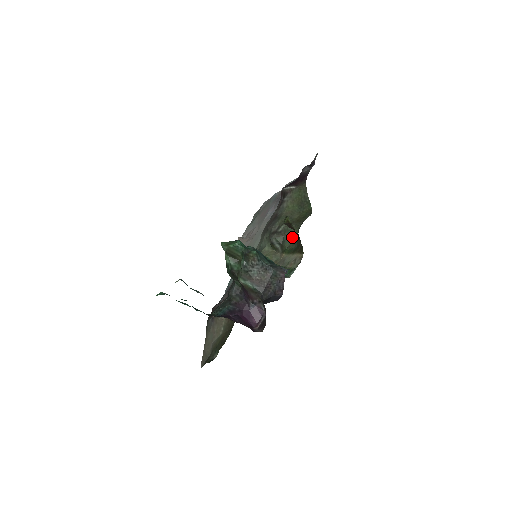
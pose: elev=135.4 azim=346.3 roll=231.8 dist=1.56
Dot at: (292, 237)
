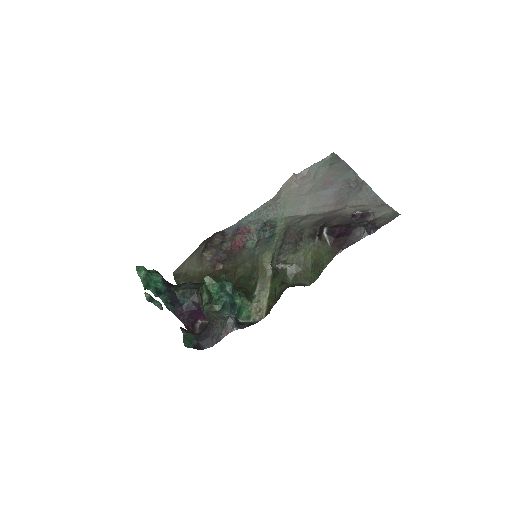
Dot at: occluded
